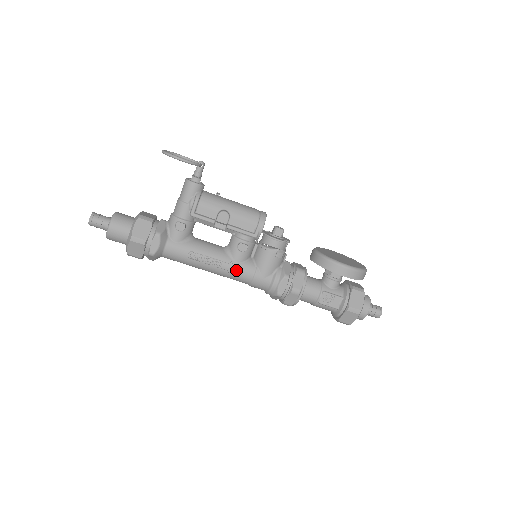
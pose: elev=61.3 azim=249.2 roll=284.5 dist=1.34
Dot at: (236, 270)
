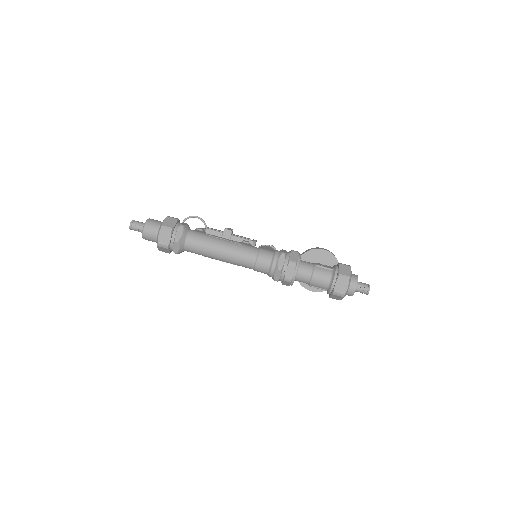
Dot at: (245, 245)
